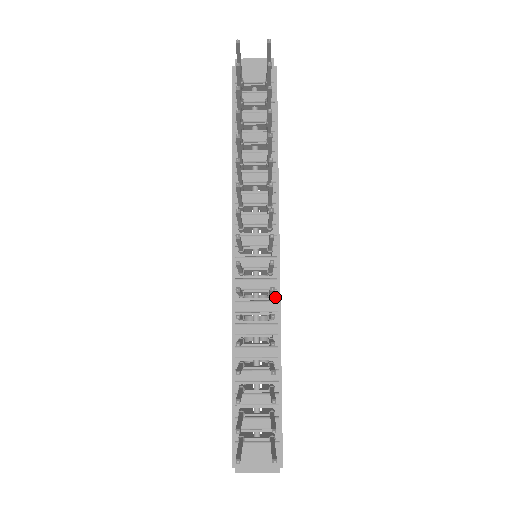
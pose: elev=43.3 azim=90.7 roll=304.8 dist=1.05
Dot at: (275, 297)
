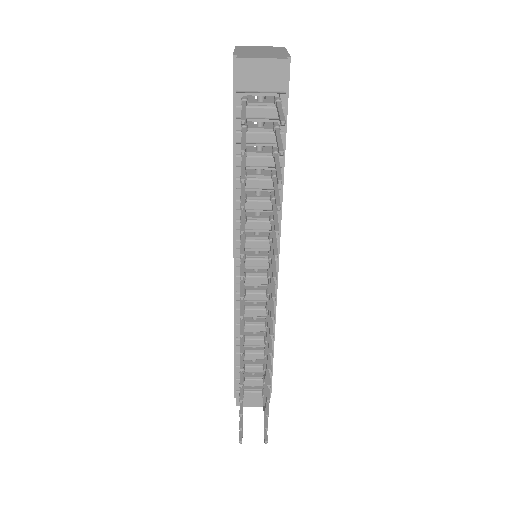
Dot at: occluded
